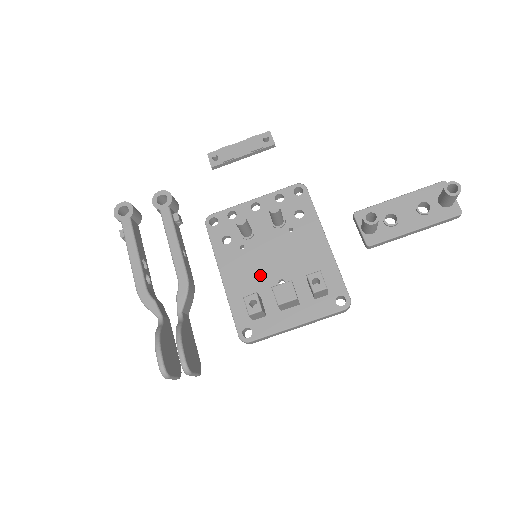
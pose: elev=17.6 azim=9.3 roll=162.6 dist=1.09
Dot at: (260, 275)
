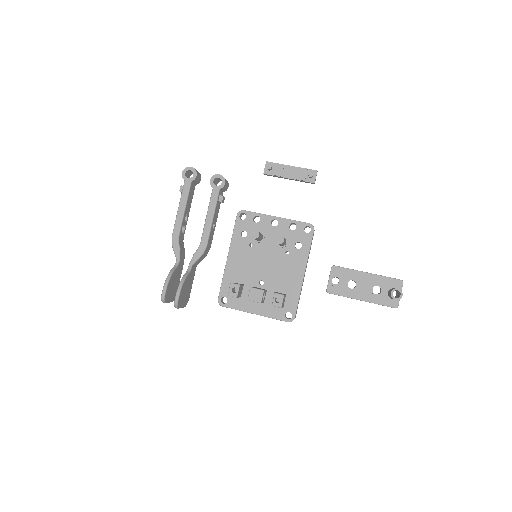
Dot at: (251, 270)
